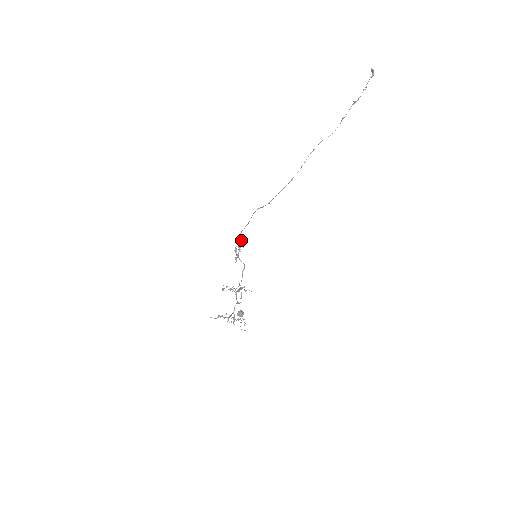
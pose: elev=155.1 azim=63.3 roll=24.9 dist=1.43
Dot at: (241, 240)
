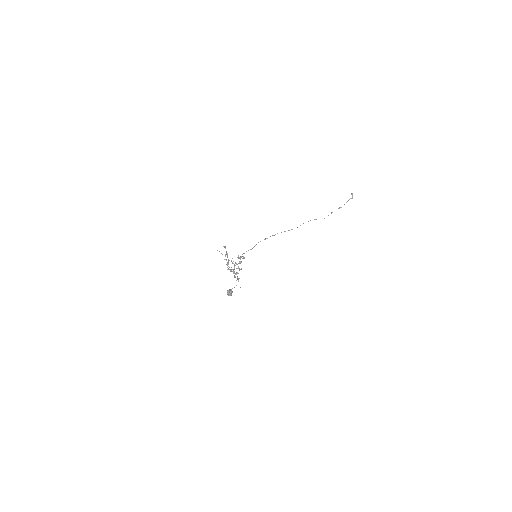
Dot at: (243, 256)
